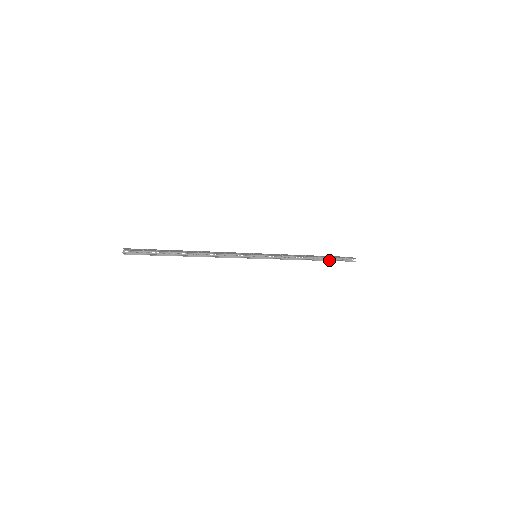
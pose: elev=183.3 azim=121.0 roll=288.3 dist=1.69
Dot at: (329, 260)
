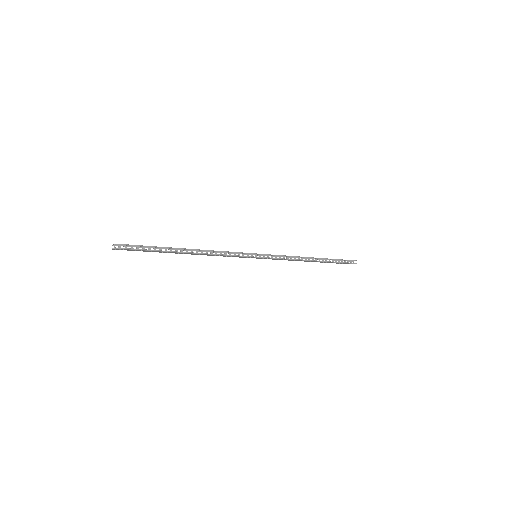
Dot at: occluded
